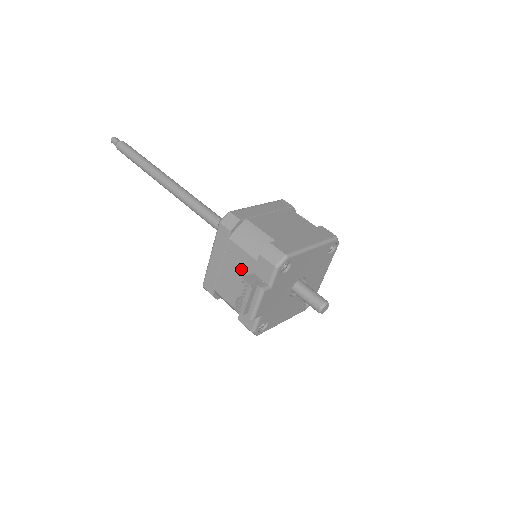
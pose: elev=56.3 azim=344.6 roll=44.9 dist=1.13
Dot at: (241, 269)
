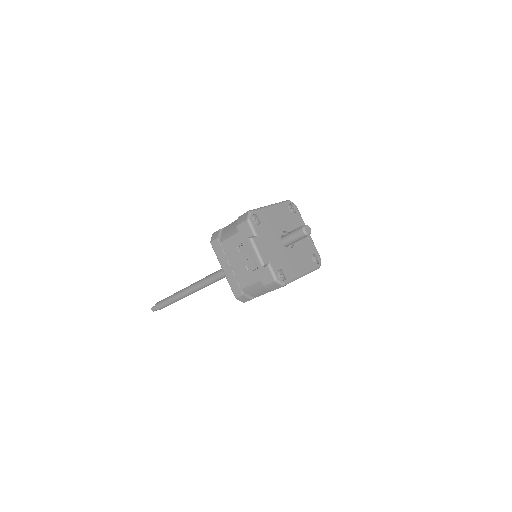
Dot at: occluded
